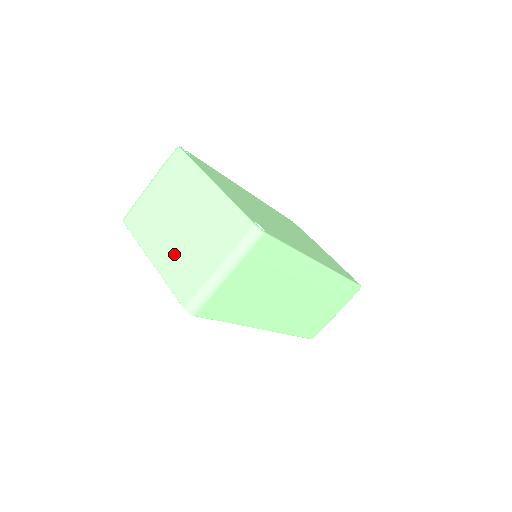
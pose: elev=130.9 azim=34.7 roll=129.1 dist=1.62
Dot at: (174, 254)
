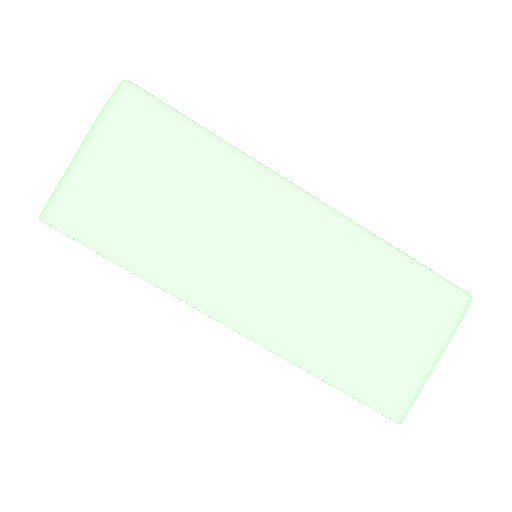
Dot at: occluded
